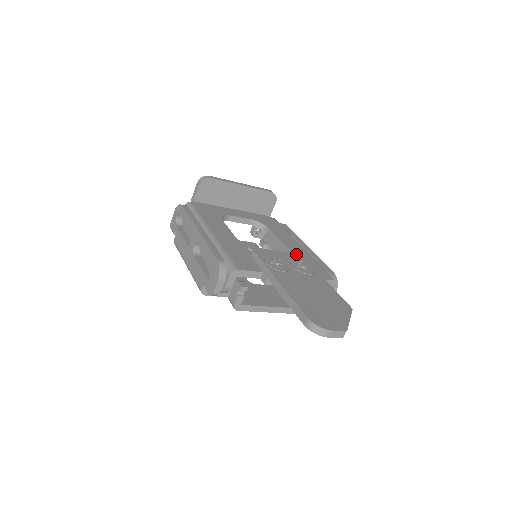
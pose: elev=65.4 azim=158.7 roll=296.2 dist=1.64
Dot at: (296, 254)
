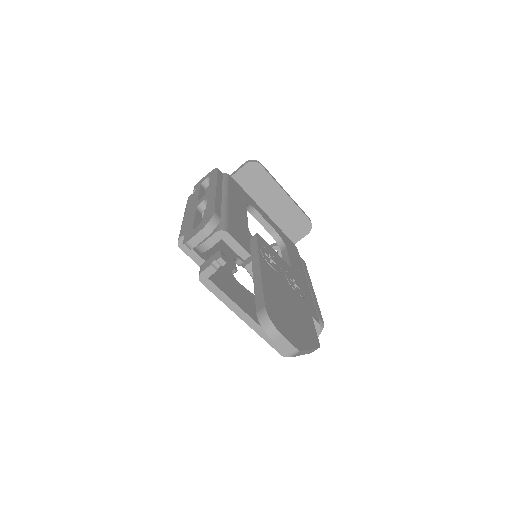
Dot at: (296, 273)
